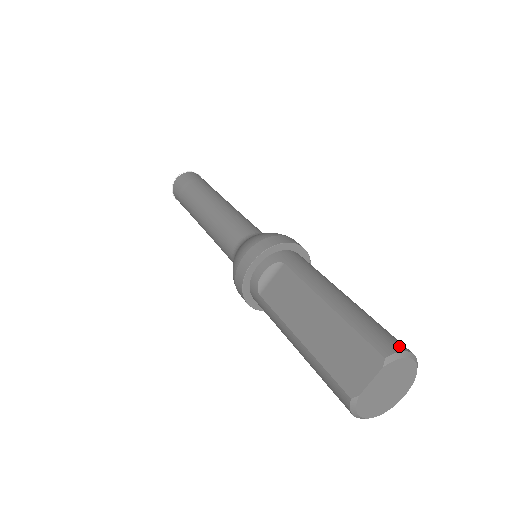
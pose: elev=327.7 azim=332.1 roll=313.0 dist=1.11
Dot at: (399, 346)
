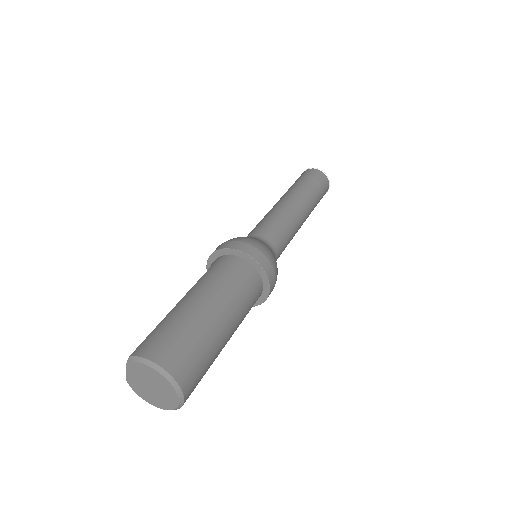
Dot at: (149, 353)
